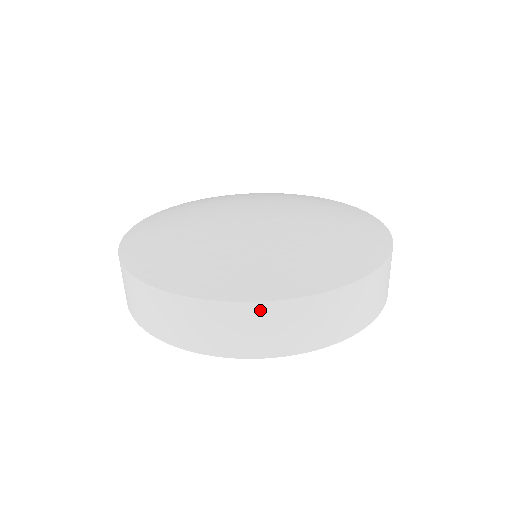
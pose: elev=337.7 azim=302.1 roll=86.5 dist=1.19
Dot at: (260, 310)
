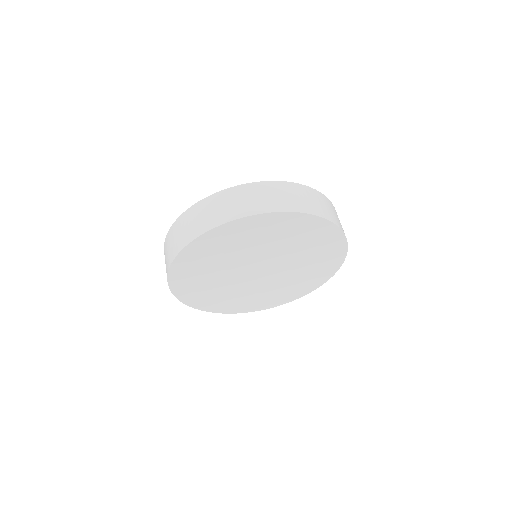
Dot at: (180, 221)
